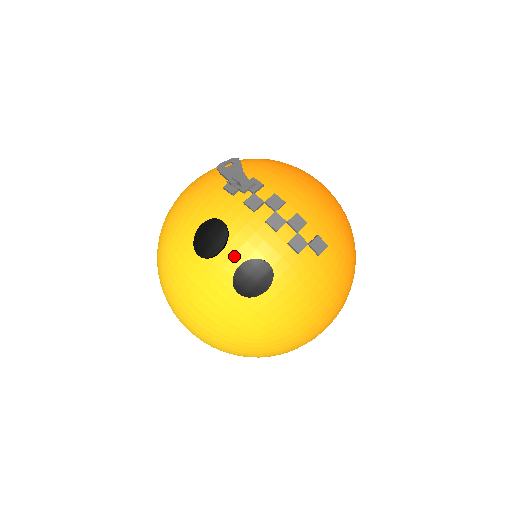
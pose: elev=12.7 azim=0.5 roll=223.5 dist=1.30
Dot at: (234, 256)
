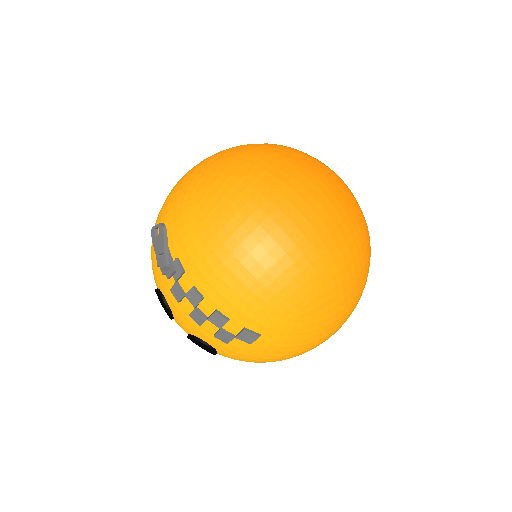
Dot at: (182, 327)
